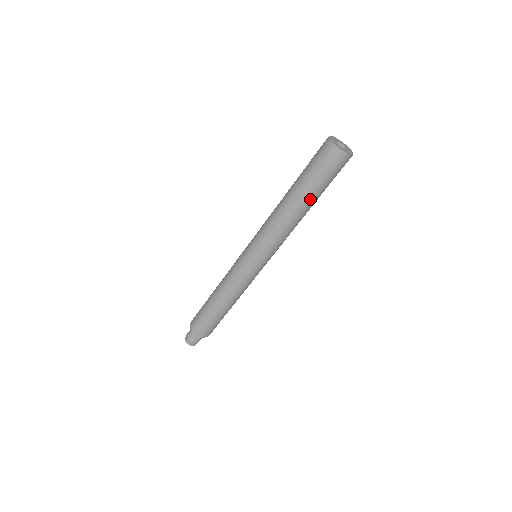
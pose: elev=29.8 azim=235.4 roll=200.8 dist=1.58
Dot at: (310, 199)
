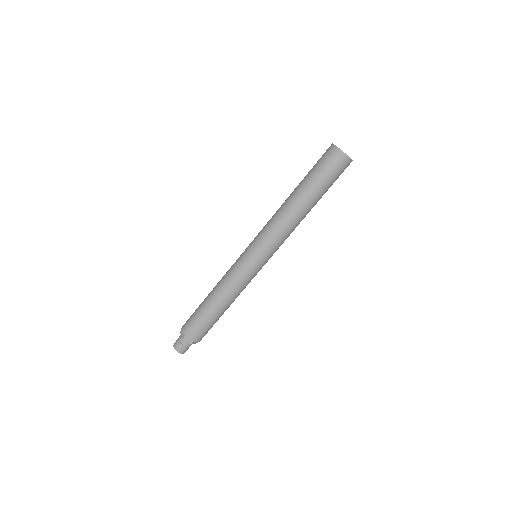
Dot at: (315, 199)
